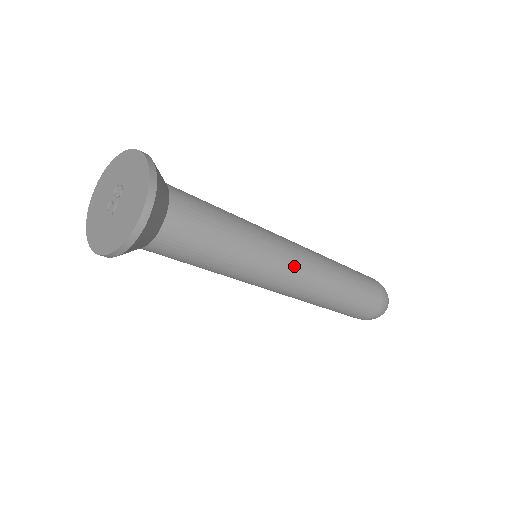
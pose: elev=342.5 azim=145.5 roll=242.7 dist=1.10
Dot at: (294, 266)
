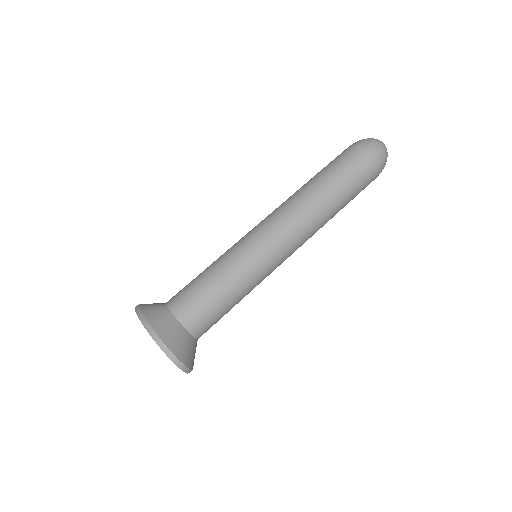
Dot at: (283, 248)
